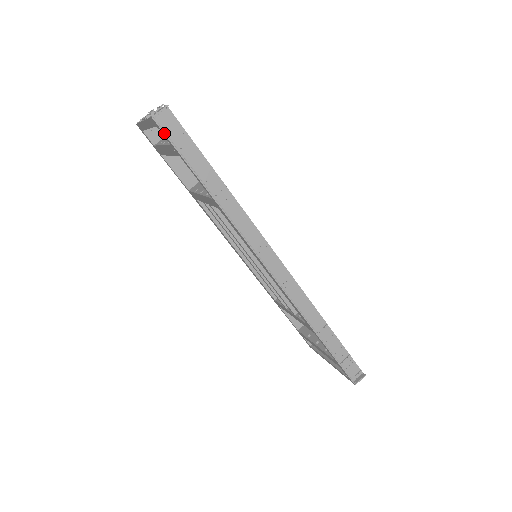
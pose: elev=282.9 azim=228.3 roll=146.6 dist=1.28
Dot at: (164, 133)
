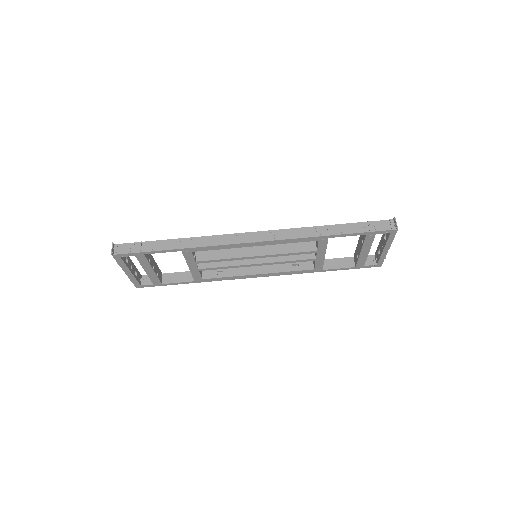
Dot at: (124, 254)
